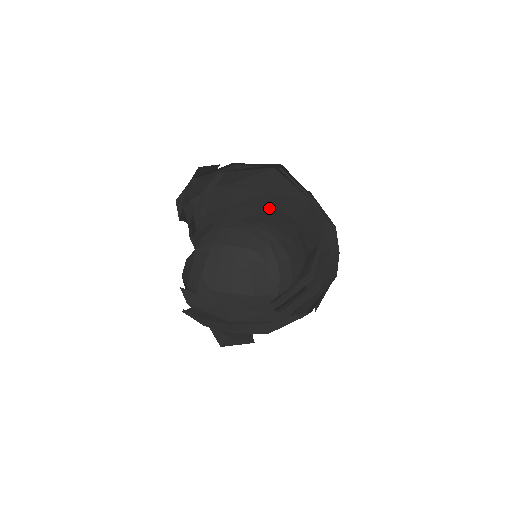
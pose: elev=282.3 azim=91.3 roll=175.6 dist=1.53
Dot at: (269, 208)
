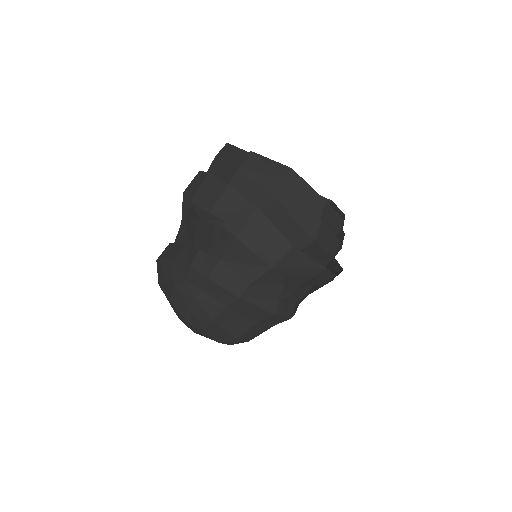
Dot at: occluded
